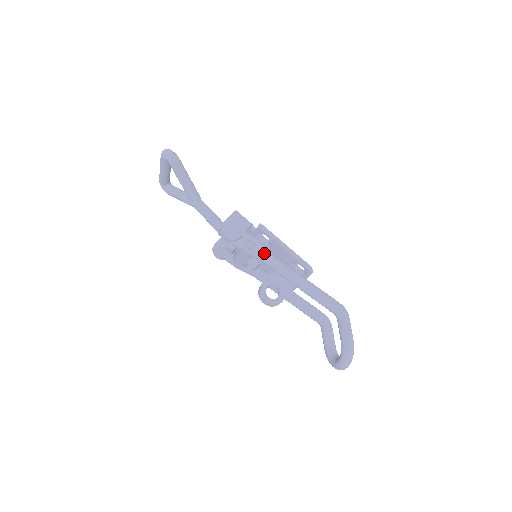
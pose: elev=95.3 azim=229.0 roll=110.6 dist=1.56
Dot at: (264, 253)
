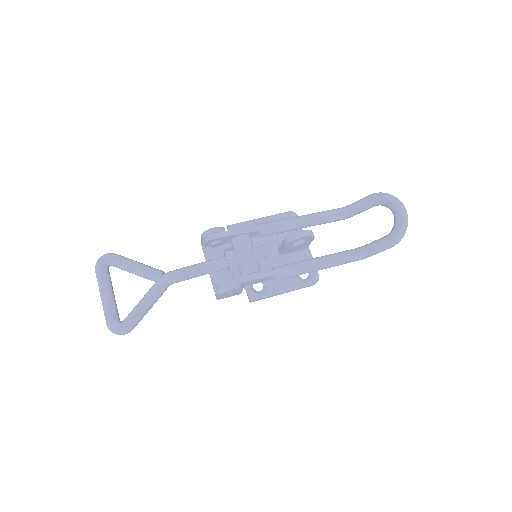
Dot at: occluded
